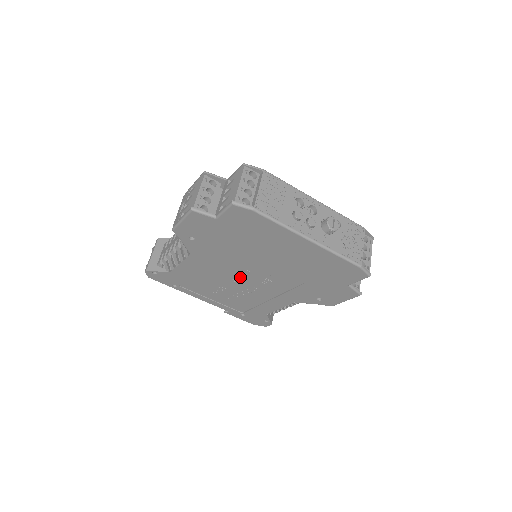
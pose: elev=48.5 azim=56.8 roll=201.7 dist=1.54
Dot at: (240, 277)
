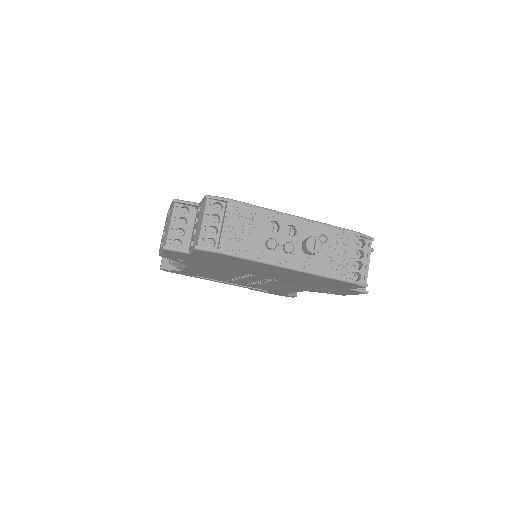
Dot at: (244, 277)
